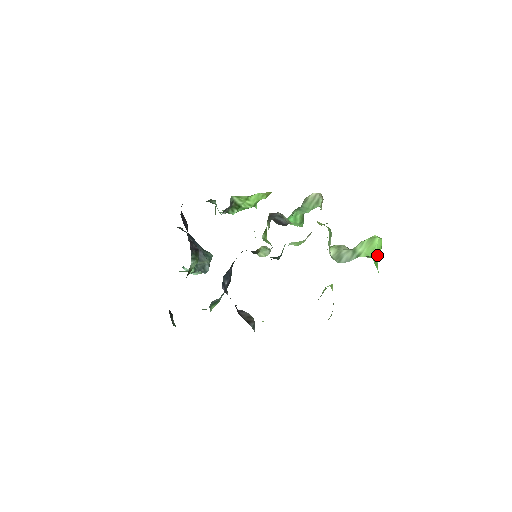
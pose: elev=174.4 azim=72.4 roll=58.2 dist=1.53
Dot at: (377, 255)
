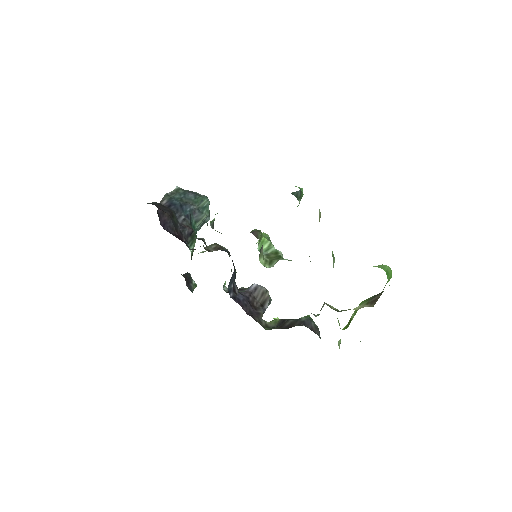
Dot at: (387, 274)
